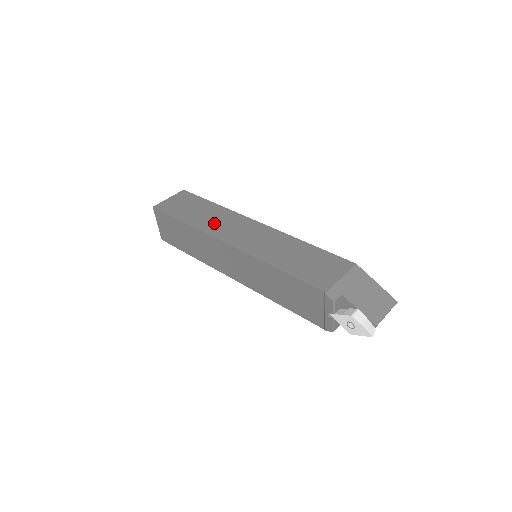
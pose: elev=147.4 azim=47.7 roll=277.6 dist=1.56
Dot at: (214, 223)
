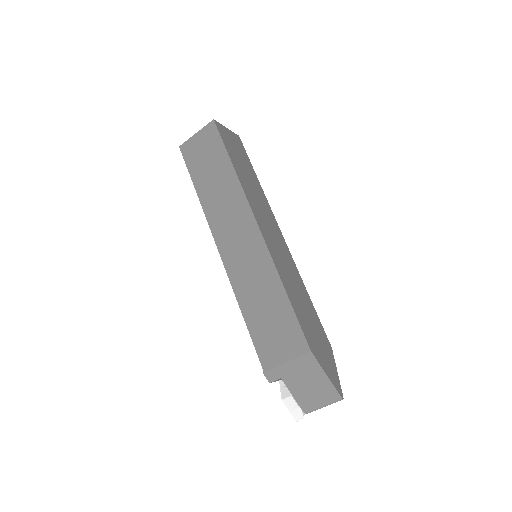
Dot at: (219, 207)
